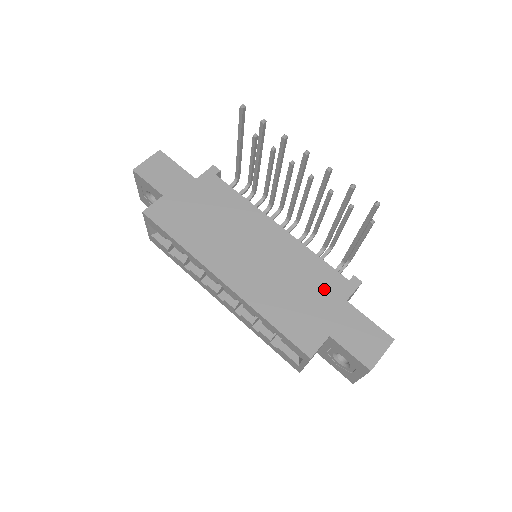
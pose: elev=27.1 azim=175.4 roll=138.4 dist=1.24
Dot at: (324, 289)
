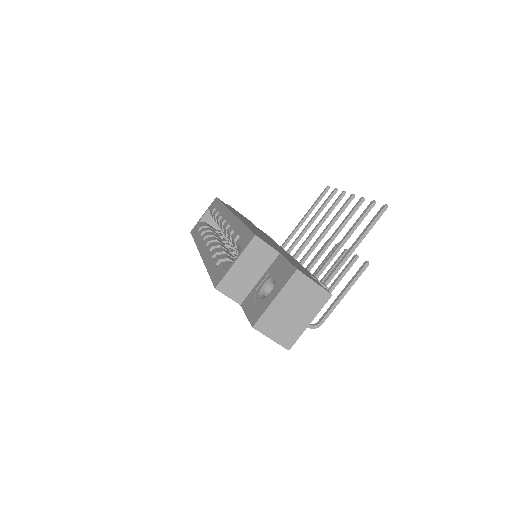
Dot at: (296, 263)
